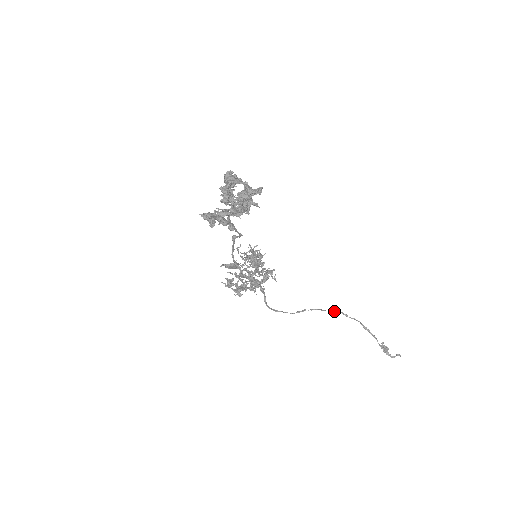
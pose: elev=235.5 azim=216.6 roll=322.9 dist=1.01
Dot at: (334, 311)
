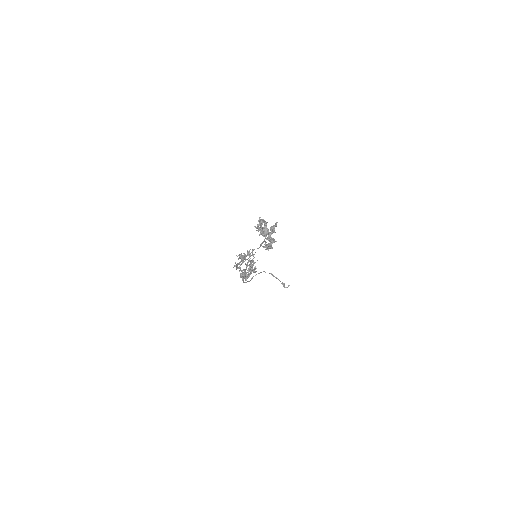
Dot at: occluded
